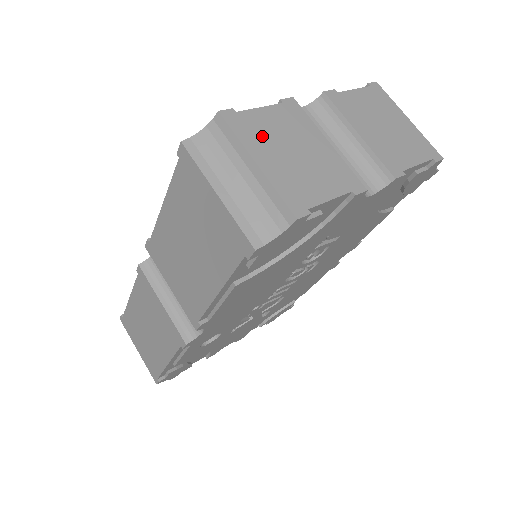
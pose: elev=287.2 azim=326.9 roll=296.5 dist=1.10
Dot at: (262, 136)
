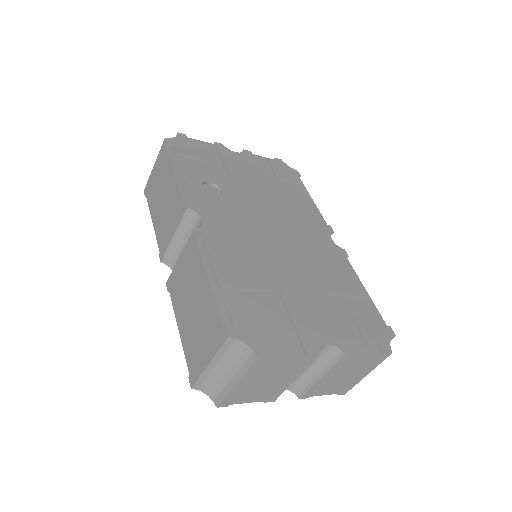
Dot at: (262, 373)
